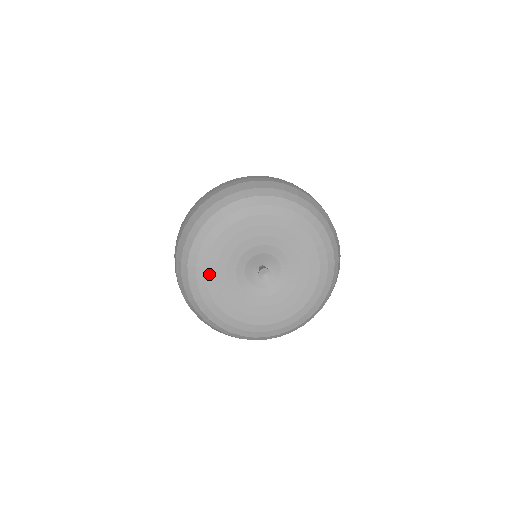
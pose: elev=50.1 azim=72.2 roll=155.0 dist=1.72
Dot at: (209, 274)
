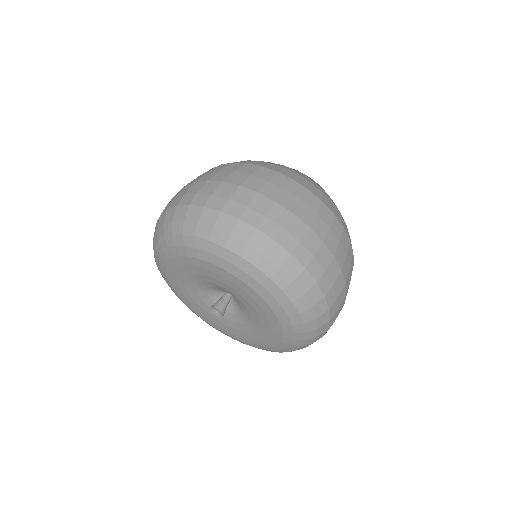
Dot at: (180, 260)
